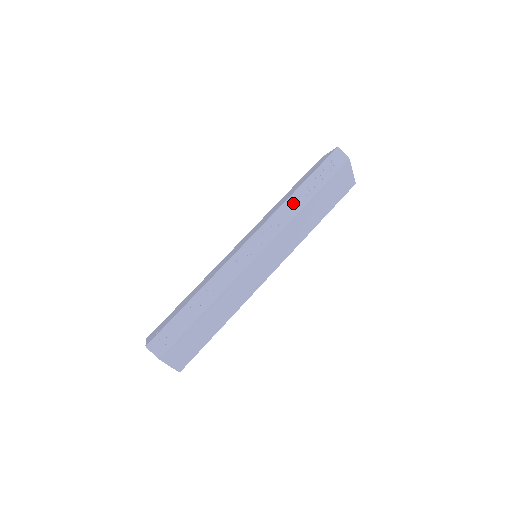
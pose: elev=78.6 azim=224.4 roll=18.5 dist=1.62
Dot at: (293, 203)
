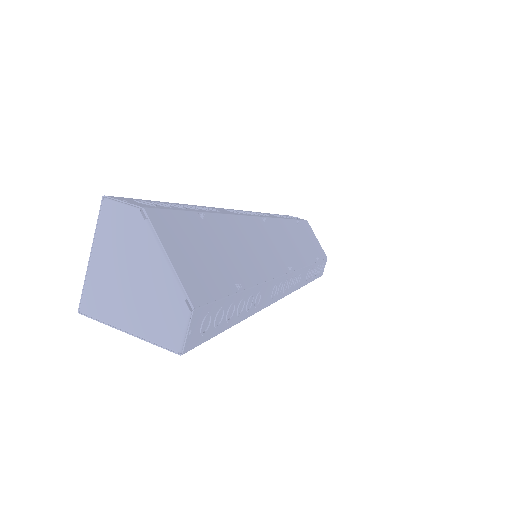
Dot at: (273, 215)
